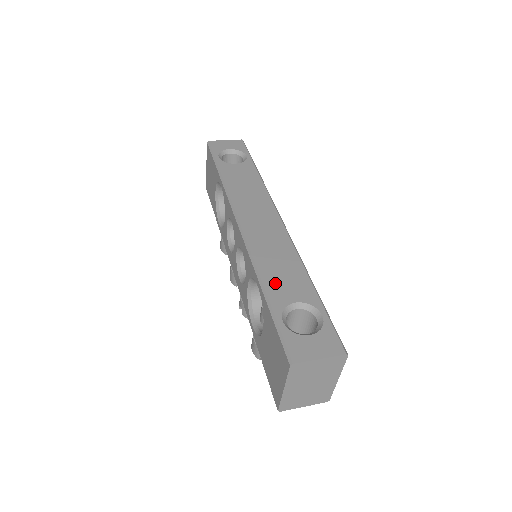
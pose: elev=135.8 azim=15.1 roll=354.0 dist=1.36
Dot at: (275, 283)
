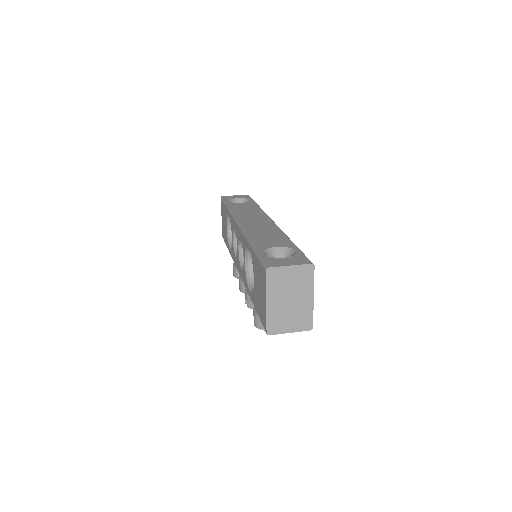
Dot at: (261, 241)
